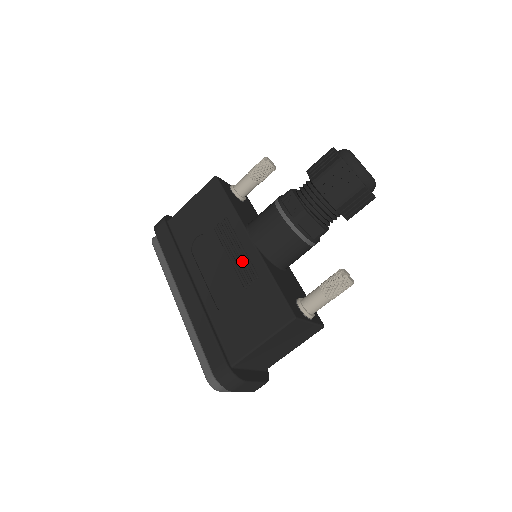
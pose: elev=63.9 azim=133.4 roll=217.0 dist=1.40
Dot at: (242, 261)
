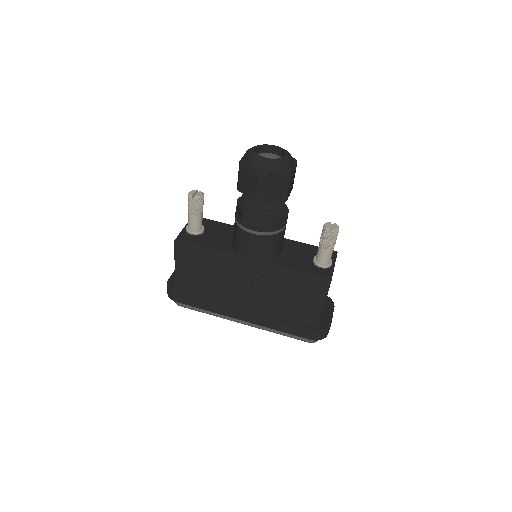
Dot at: (261, 277)
